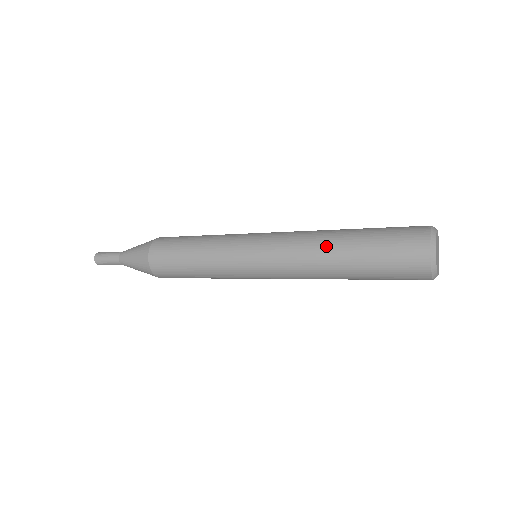
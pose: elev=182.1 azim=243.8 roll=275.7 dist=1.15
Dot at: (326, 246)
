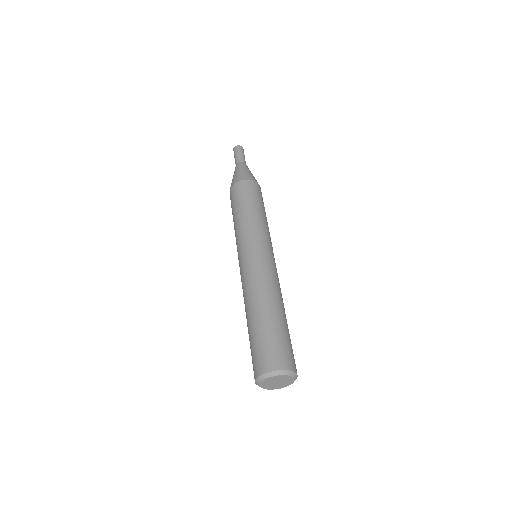
Dot at: (252, 303)
